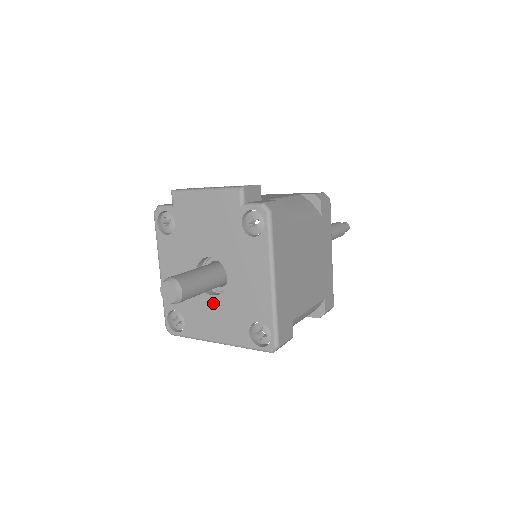
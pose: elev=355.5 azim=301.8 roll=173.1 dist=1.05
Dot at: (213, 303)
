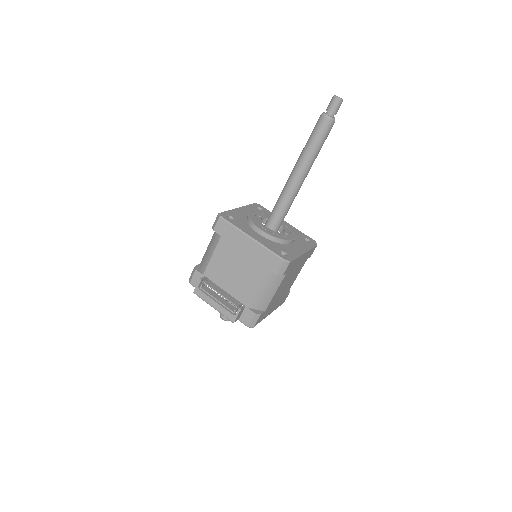
Dot at: occluded
